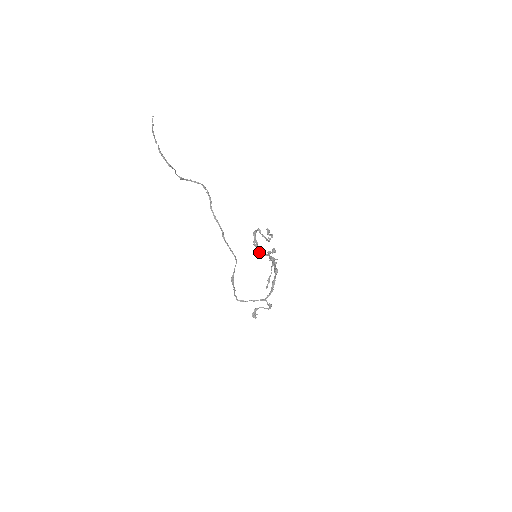
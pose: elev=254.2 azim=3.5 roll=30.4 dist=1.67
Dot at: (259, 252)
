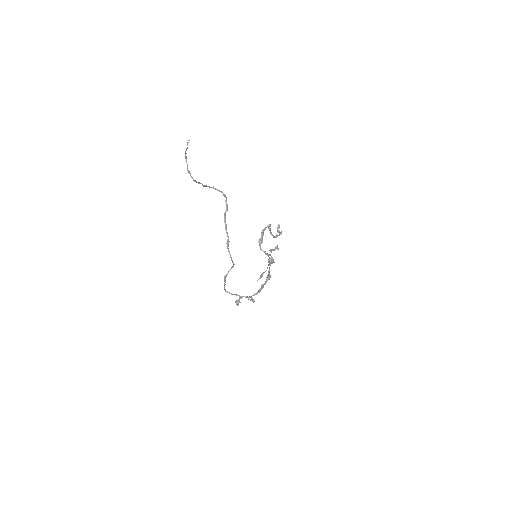
Dot at: occluded
